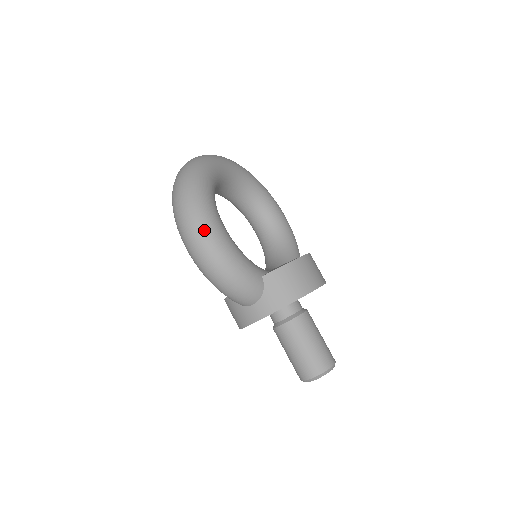
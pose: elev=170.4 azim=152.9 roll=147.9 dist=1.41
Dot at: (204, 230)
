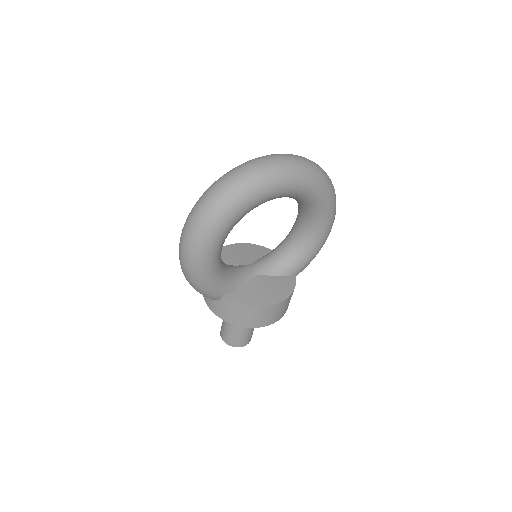
Dot at: (191, 256)
